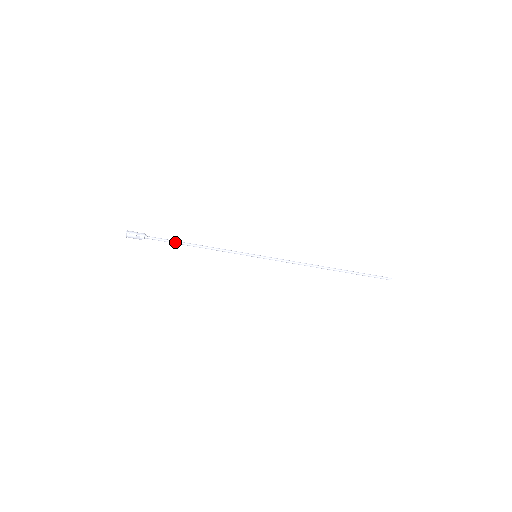
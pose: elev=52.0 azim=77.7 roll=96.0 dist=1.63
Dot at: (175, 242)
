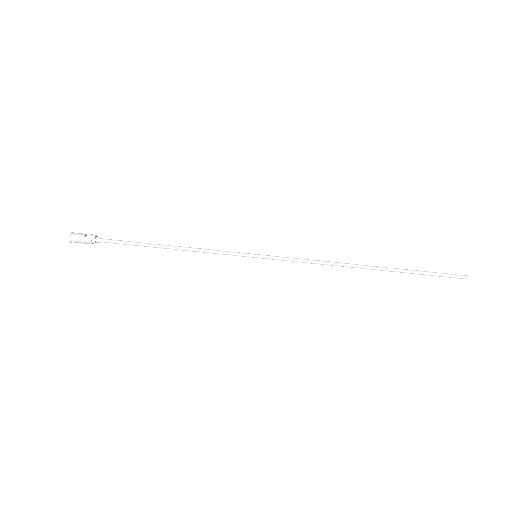
Dot at: (138, 243)
